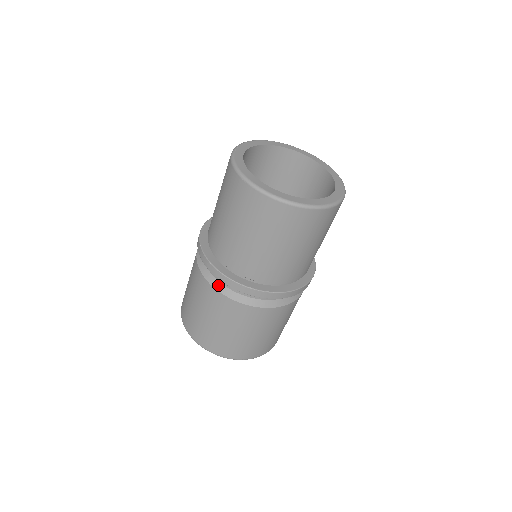
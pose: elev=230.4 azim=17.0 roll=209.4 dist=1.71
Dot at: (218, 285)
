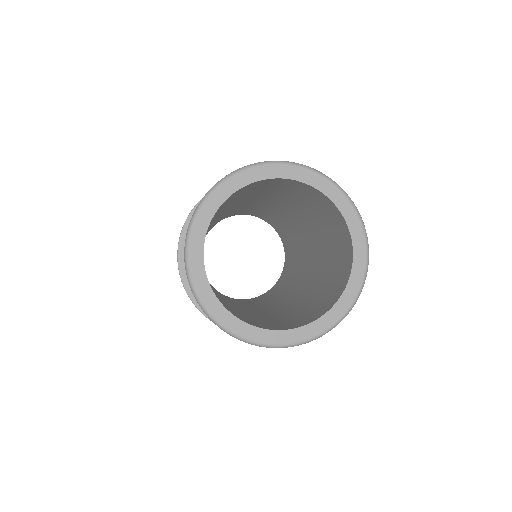
Dot at: occluded
